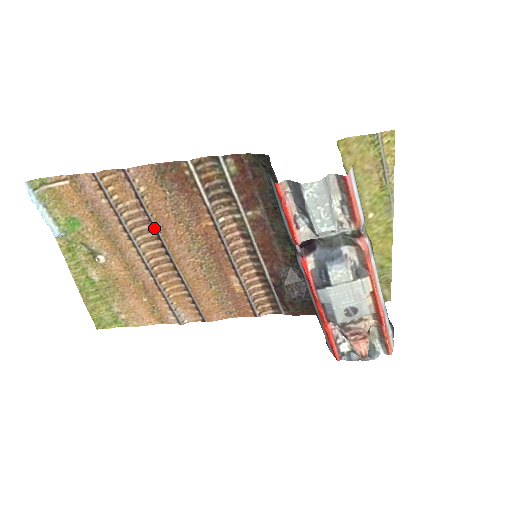
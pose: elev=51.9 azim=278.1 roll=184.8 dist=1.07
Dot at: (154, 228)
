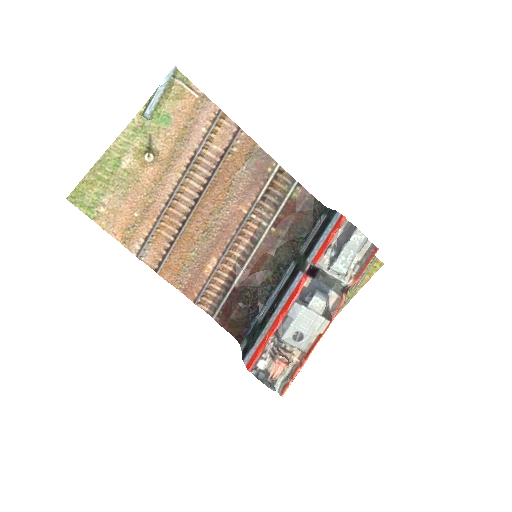
Dot at: (210, 177)
